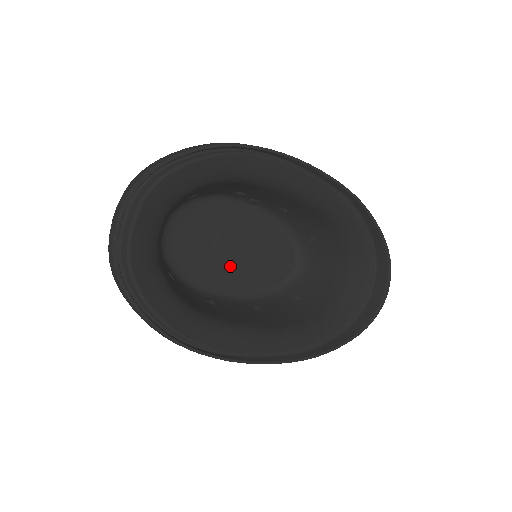
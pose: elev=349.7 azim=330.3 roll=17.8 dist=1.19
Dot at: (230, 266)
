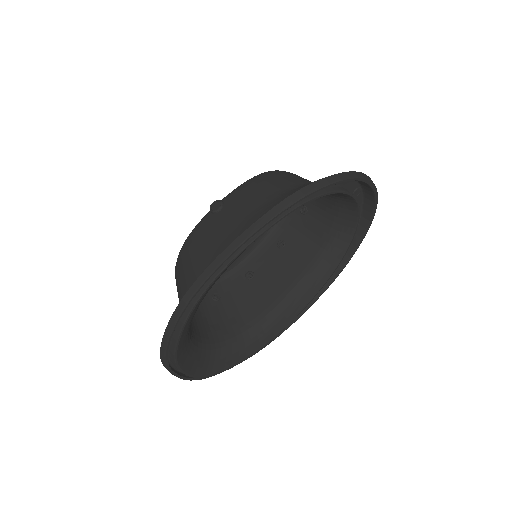
Dot at: occluded
